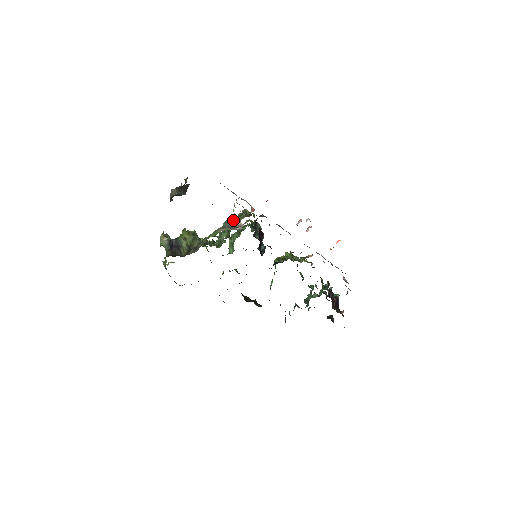
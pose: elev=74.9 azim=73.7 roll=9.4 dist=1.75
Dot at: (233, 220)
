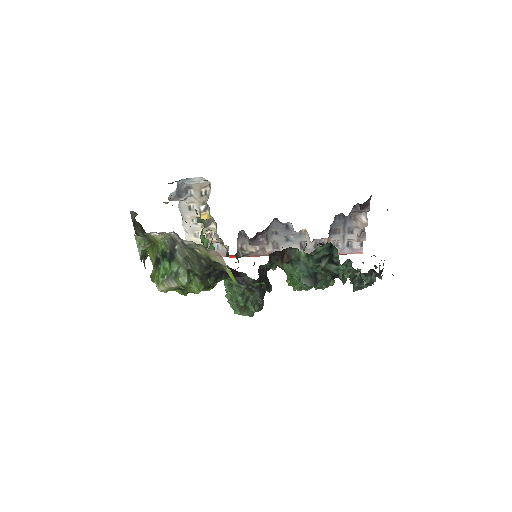
Dot at: occluded
